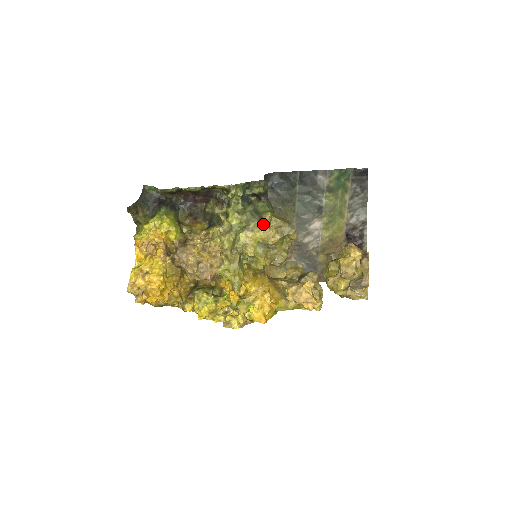
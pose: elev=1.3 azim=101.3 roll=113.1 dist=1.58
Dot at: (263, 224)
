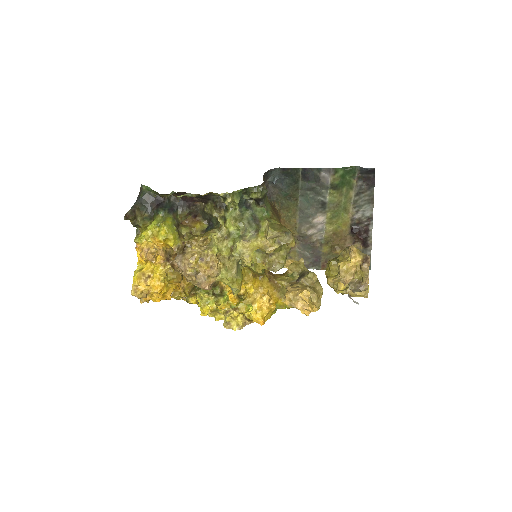
Dot at: (260, 233)
